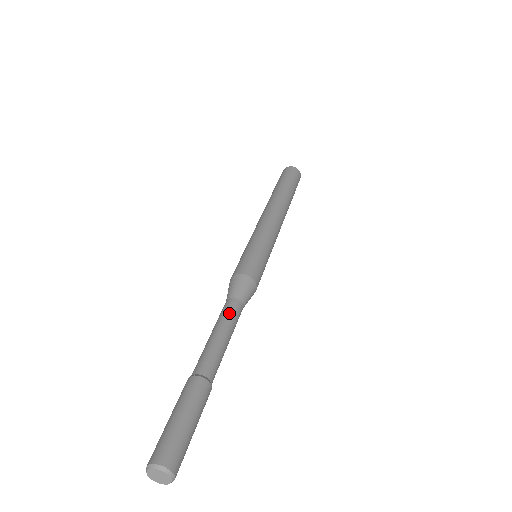
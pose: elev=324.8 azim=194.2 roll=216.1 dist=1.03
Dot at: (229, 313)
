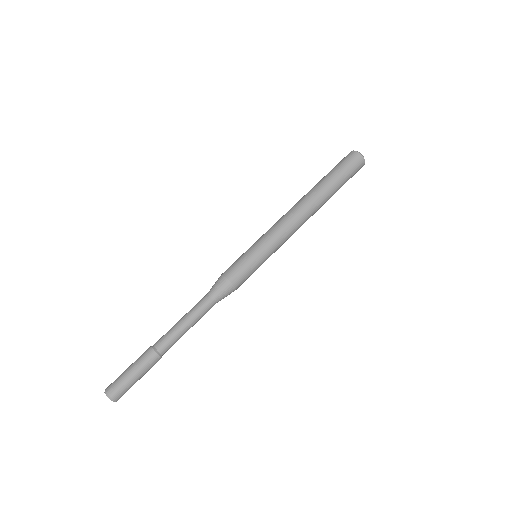
Dot at: (196, 306)
